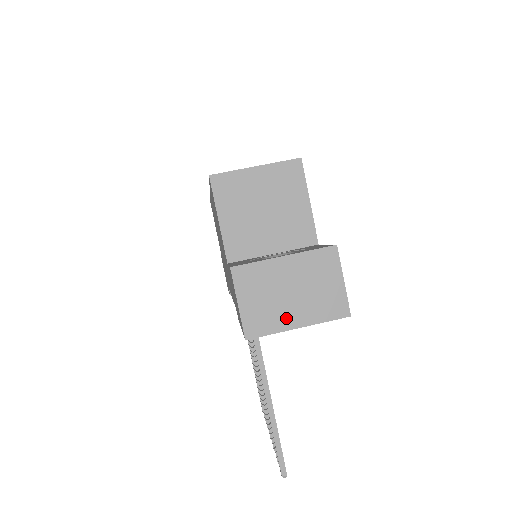
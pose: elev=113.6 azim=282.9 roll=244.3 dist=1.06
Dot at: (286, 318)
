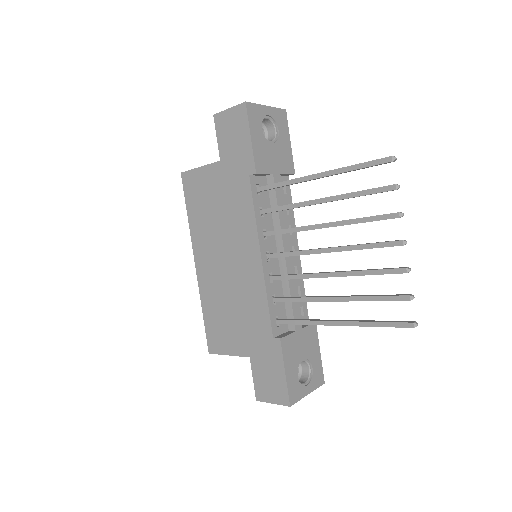
Dot at: occluded
